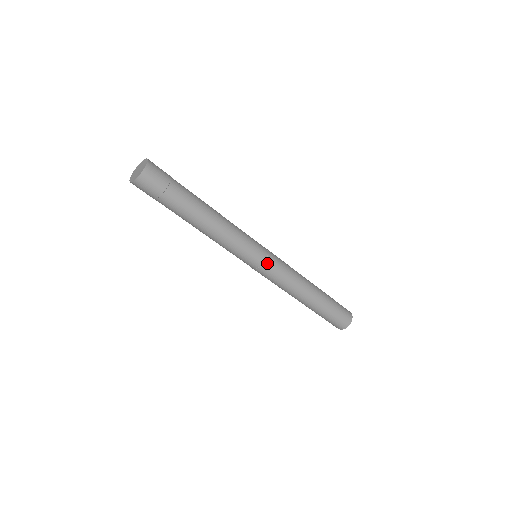
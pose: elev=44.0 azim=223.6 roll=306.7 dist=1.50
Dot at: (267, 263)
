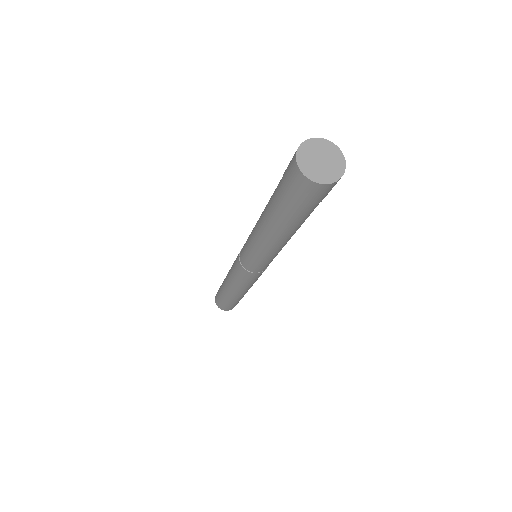
Dot at: (253, 274)
